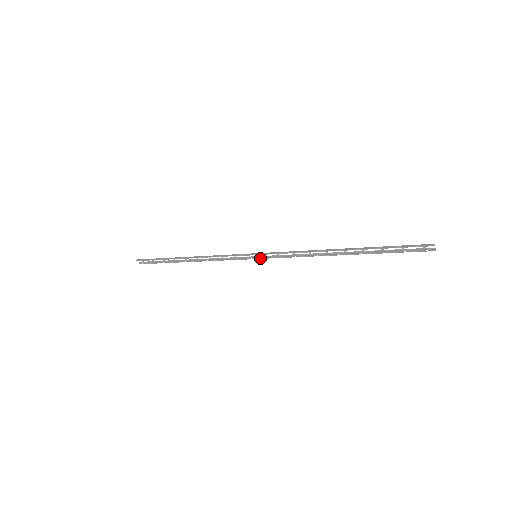
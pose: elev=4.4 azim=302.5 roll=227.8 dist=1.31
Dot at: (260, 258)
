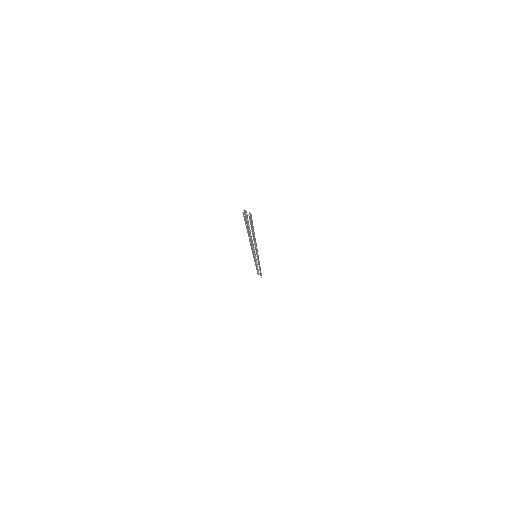
Dot at: (257, 257)
